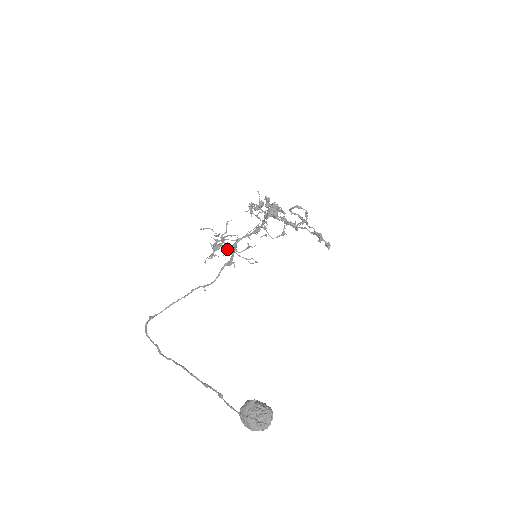
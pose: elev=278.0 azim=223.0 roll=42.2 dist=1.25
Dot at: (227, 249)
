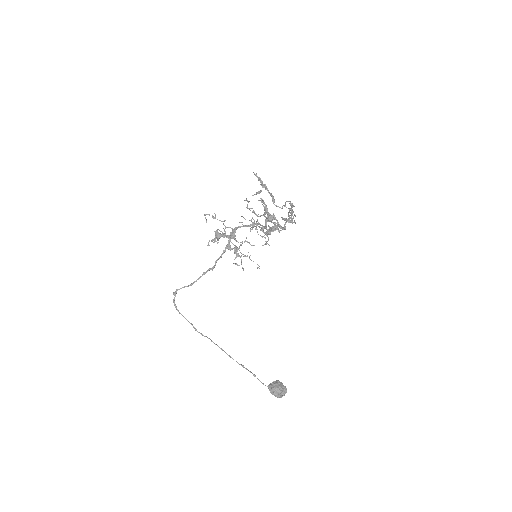
Dot at: (229, 239)
